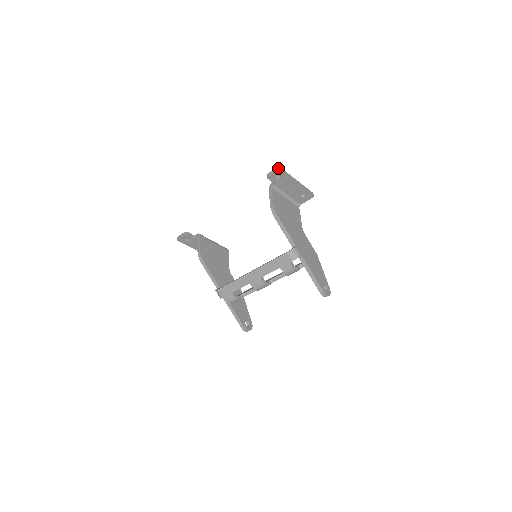
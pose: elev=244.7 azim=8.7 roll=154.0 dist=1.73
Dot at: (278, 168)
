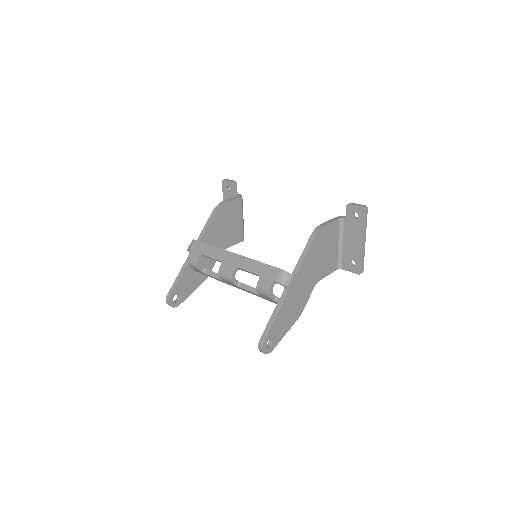
Dot at: (365, 206)
